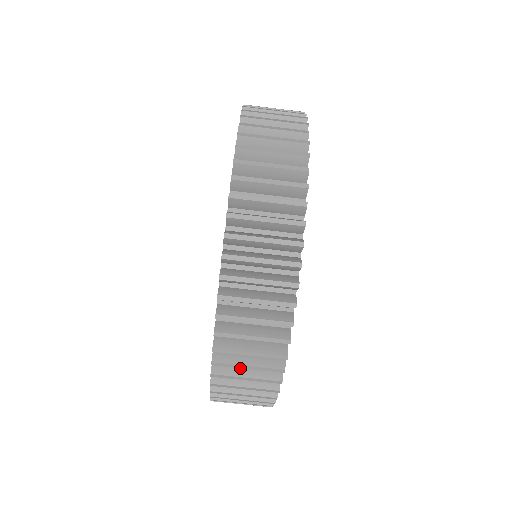
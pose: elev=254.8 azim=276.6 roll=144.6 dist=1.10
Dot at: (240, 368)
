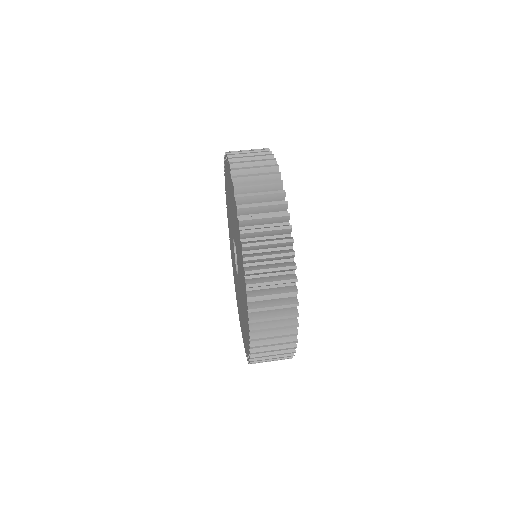
Dot at: (263, 253)
